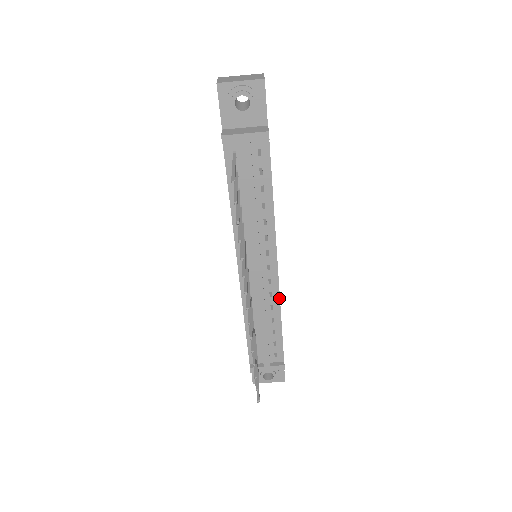
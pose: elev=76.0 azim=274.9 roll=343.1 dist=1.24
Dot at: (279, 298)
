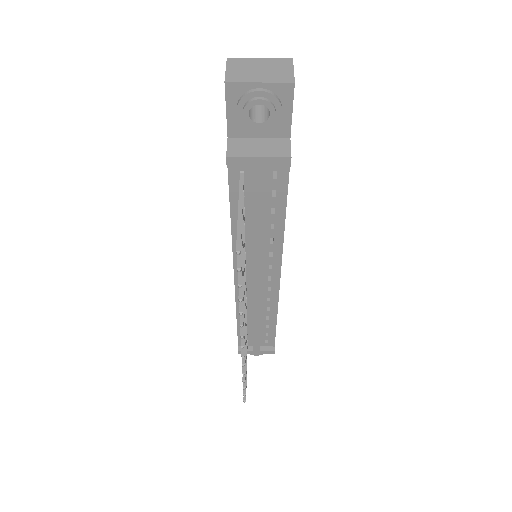
Dot at: (277, 302)
